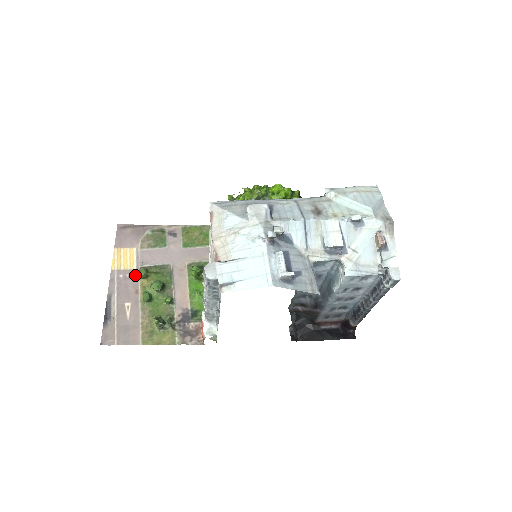
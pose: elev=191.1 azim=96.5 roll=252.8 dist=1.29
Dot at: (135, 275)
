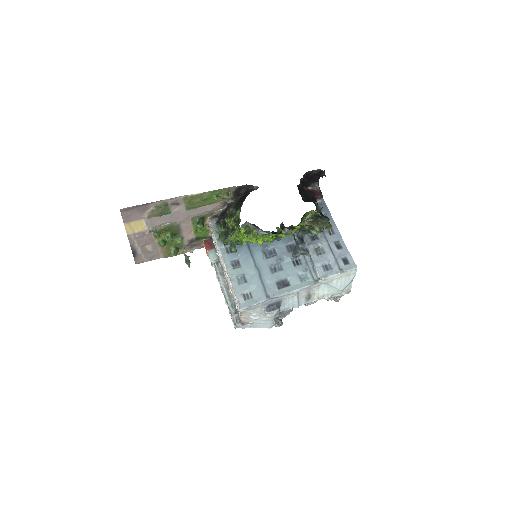
Dot at: (149, 235)
